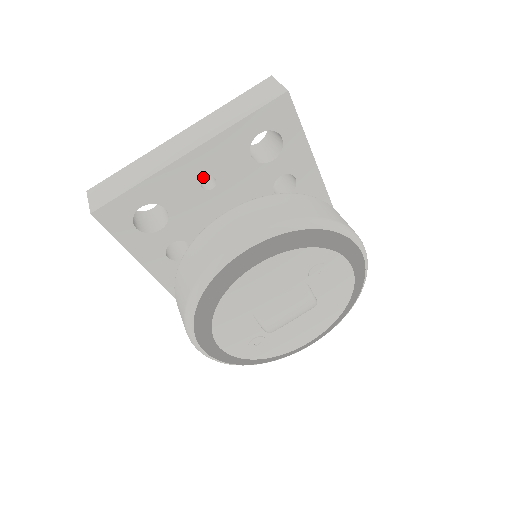
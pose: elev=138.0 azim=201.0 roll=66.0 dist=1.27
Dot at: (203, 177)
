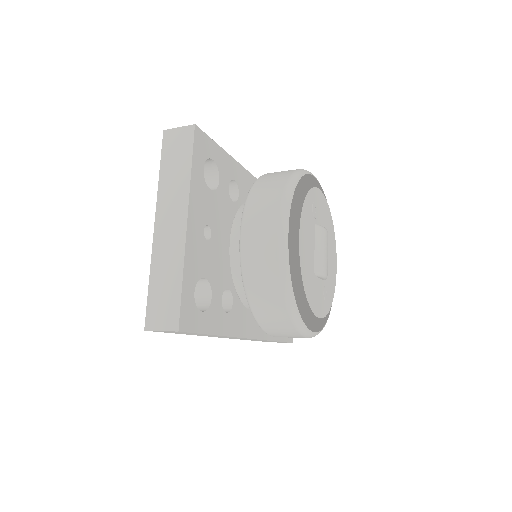
Dot at: (203, 232)
